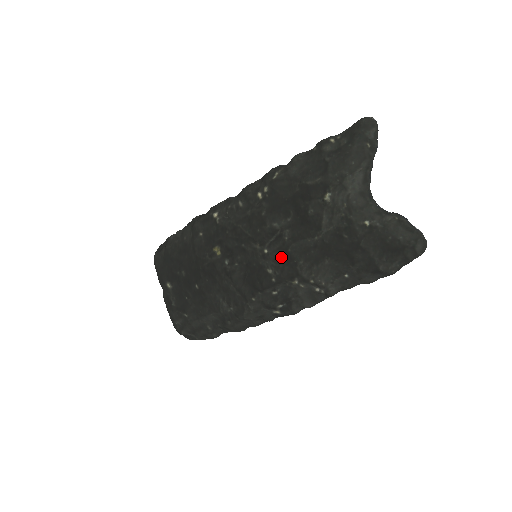
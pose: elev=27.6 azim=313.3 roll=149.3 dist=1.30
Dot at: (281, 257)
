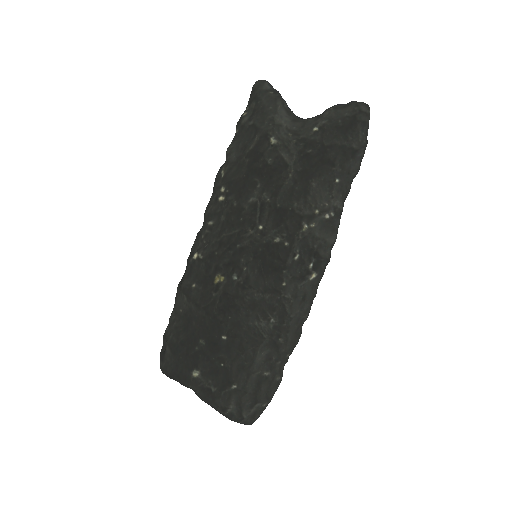
Dot at: (276, 218)
